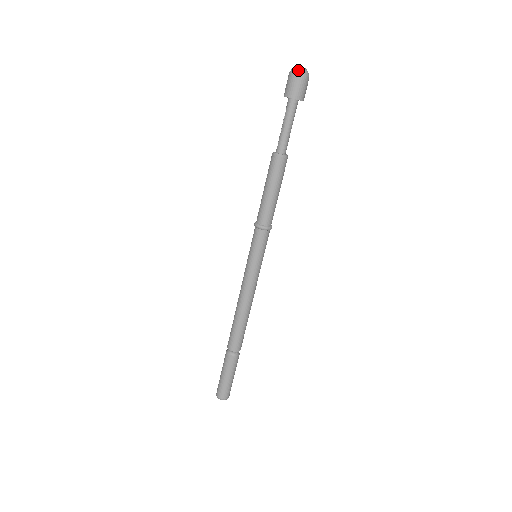
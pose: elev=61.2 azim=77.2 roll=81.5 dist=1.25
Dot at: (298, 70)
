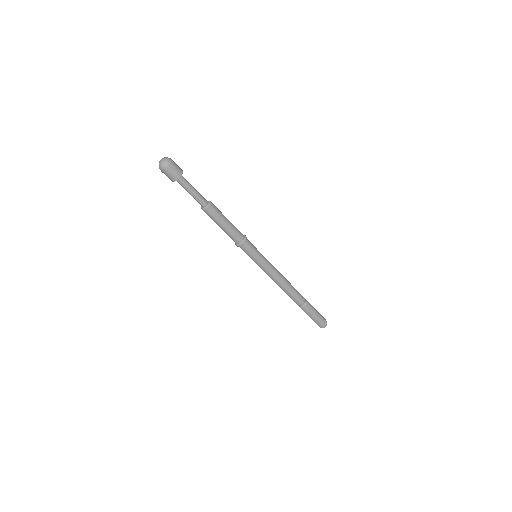
Dot at: (161, 166)
